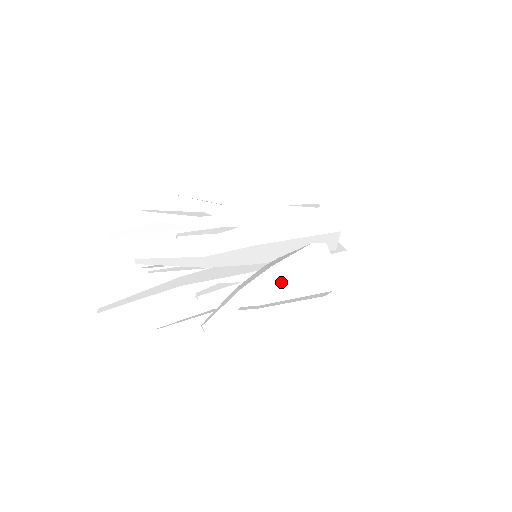
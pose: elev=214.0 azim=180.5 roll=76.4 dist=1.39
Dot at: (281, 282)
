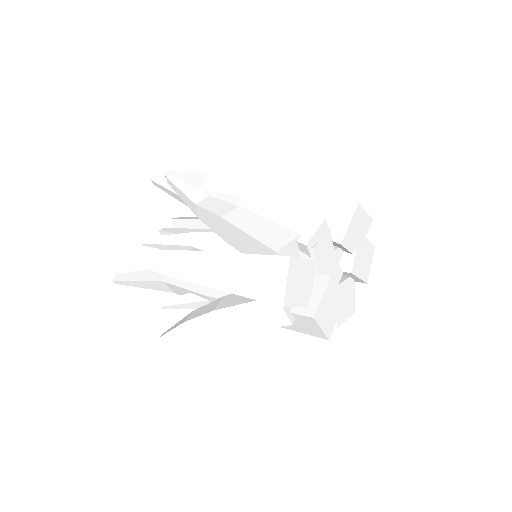
Dot at: (226, 328)
